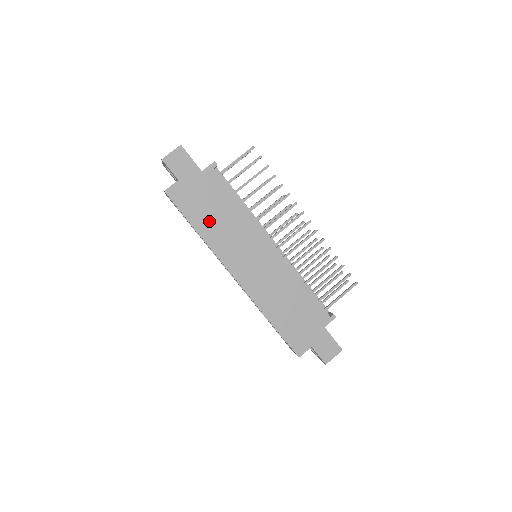
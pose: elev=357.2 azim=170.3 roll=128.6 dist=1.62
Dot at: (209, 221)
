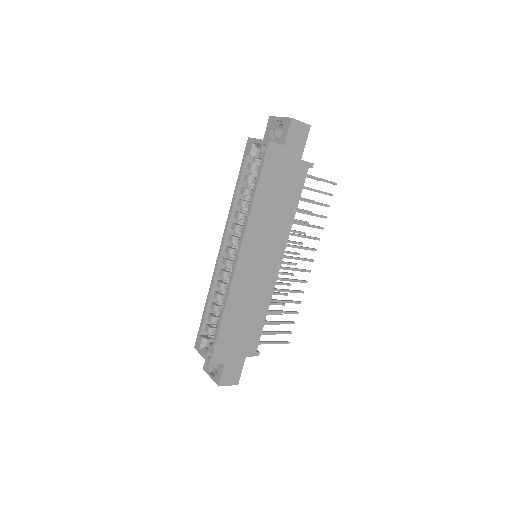
Dot at: (268, 198)
